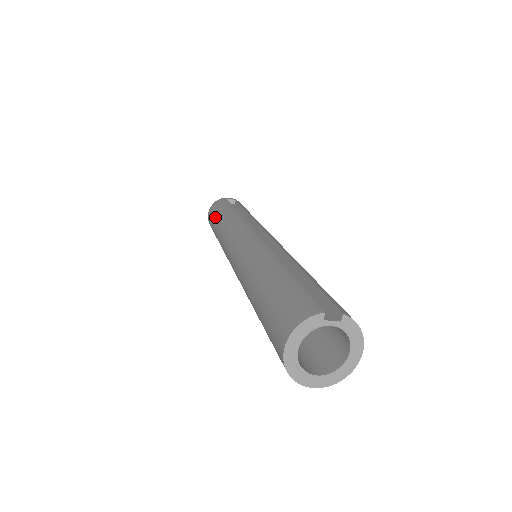
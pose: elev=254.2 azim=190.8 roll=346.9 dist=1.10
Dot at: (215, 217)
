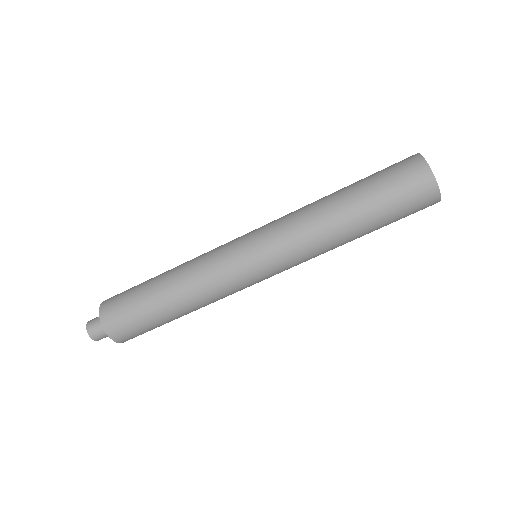
Dot at: (141, 294)
